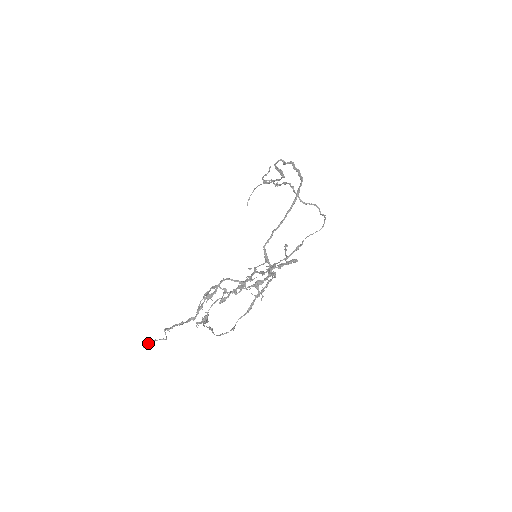
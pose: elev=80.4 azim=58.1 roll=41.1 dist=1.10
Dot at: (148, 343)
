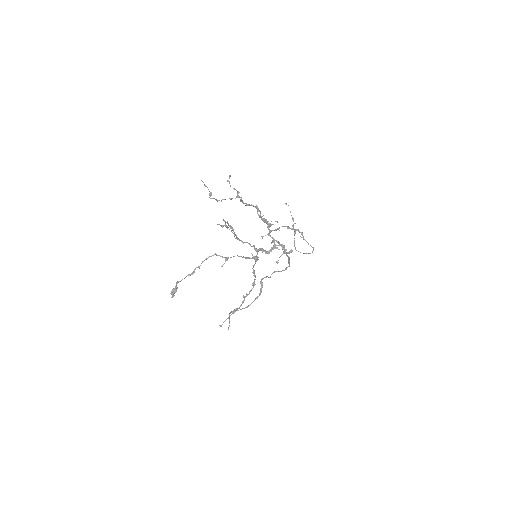
Dot at: (204, 184)
